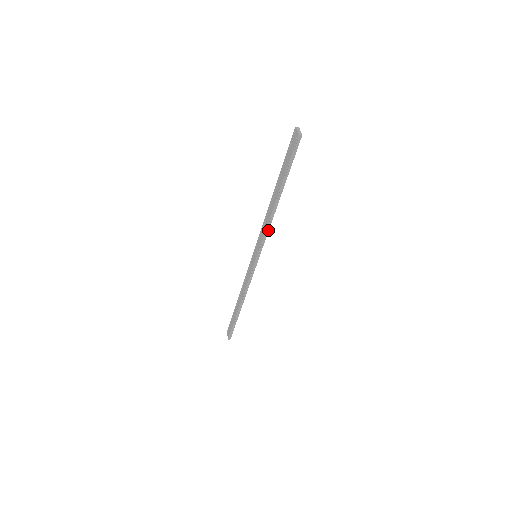
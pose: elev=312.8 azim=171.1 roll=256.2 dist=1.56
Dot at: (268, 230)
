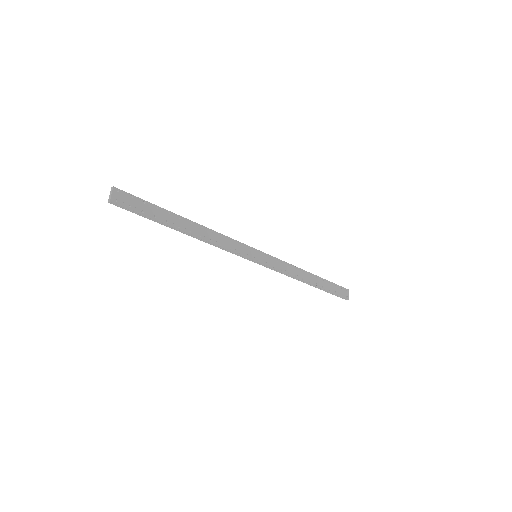
Dot at: (221, 247)
